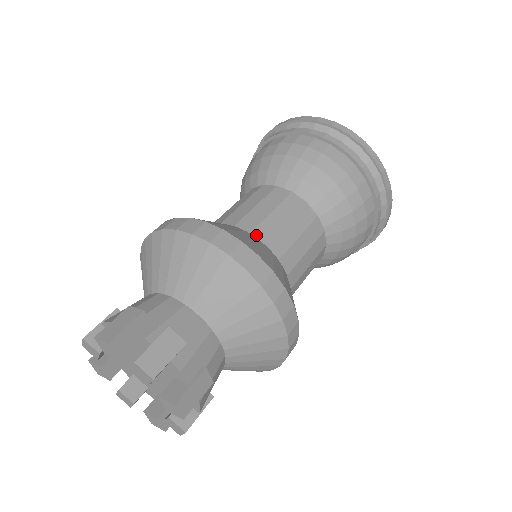
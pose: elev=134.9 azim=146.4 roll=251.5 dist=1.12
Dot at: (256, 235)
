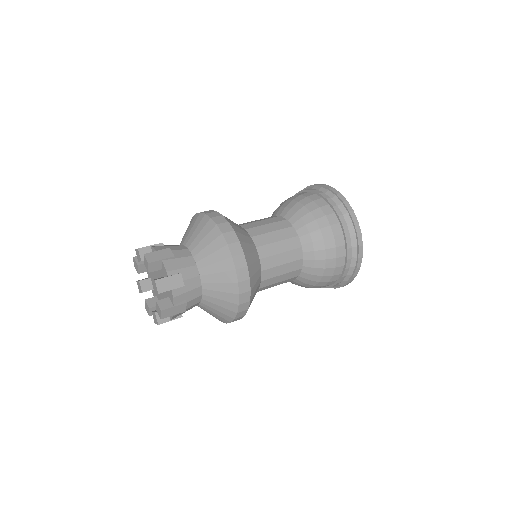
Dot at: (259, 250)
